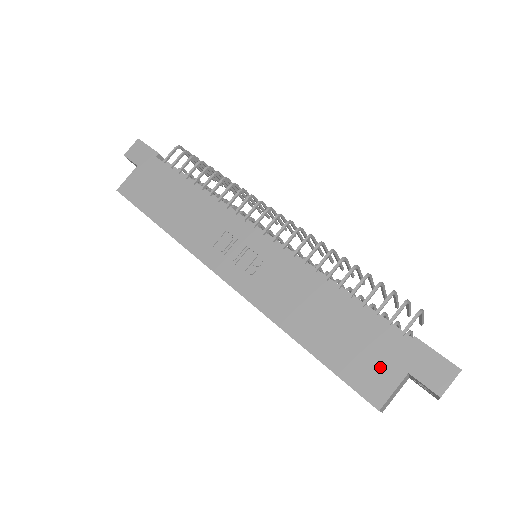
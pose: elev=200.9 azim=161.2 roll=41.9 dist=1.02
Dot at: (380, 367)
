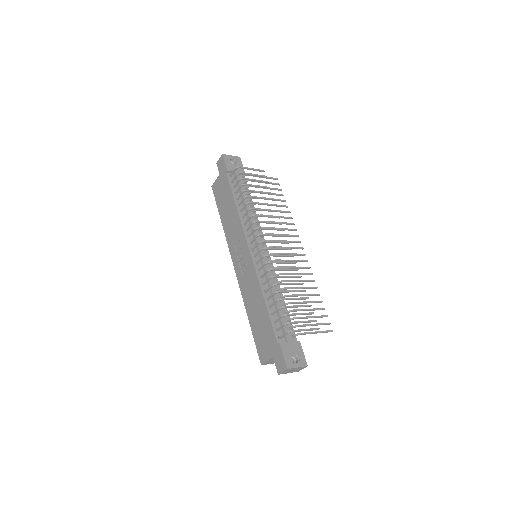
Dot at: (266, 348)
